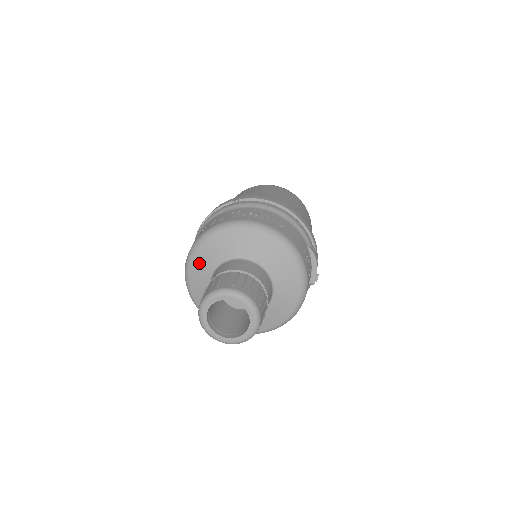
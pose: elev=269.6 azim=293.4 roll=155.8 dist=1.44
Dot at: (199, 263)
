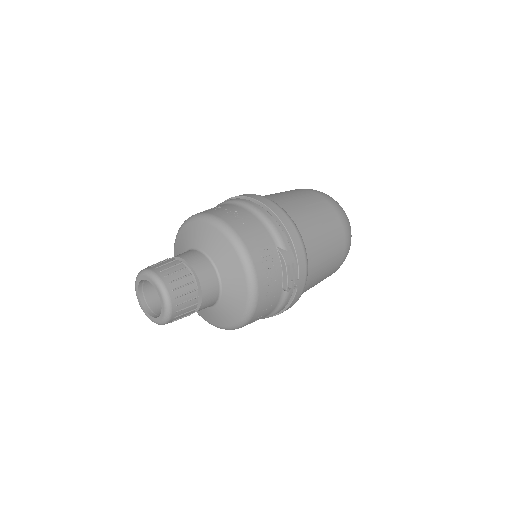
Dot at: (177, 251)
